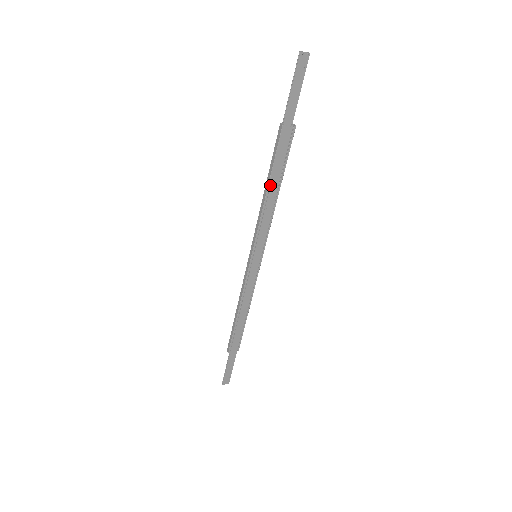
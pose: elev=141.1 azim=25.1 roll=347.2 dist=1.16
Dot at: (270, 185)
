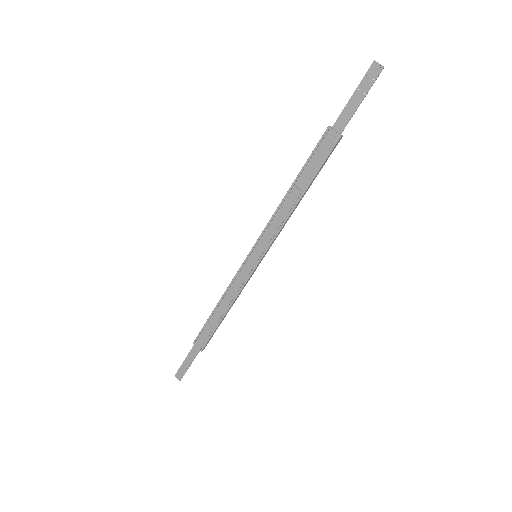
Dot at: (295, 185)
